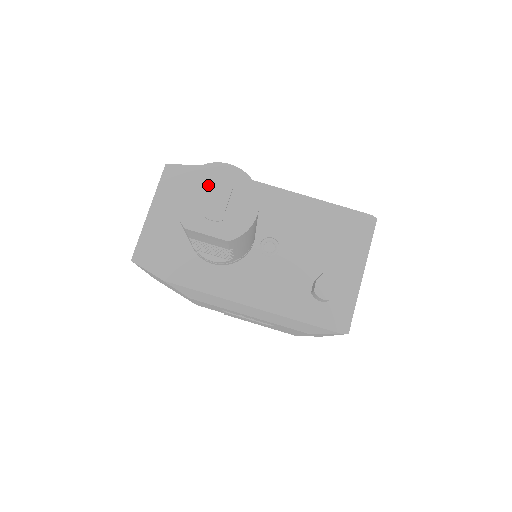
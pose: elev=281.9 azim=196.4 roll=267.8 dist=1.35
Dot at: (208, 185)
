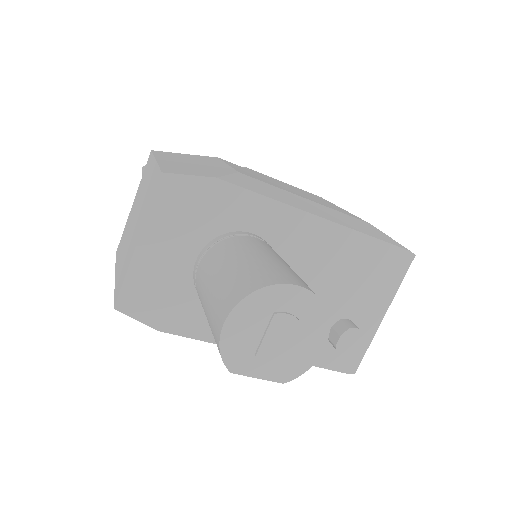
Dot at: (267, 316)
